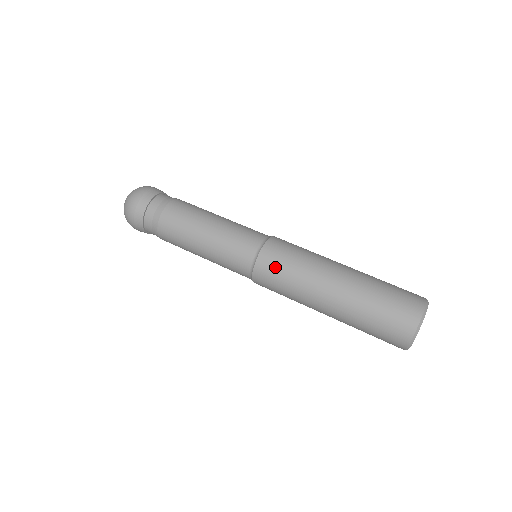
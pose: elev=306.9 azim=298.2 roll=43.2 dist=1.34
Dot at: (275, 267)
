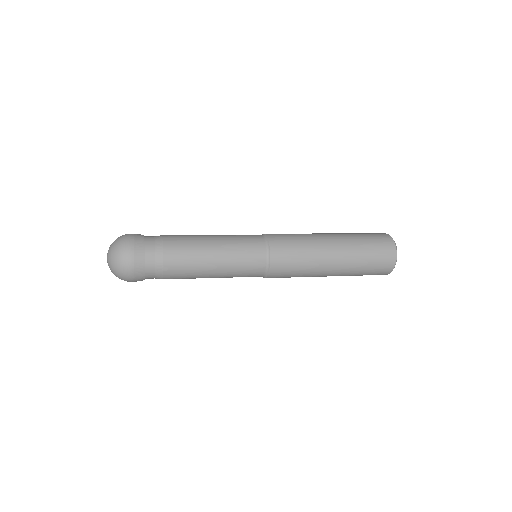
Dot at: (285, 239)
